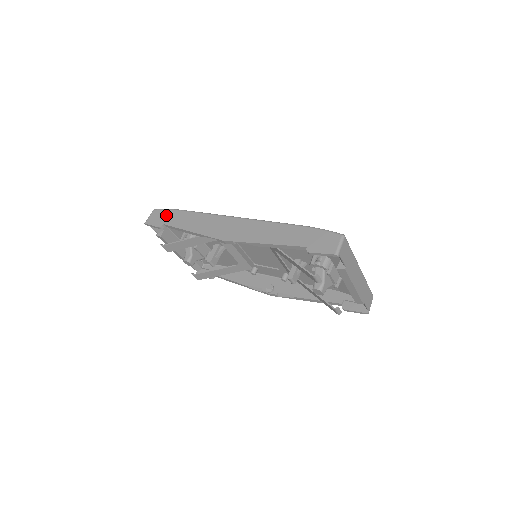
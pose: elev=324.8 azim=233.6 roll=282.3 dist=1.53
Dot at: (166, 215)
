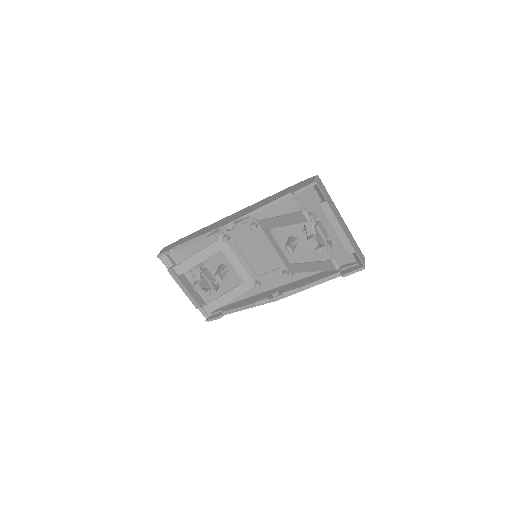
Dot at: (175, 243)
